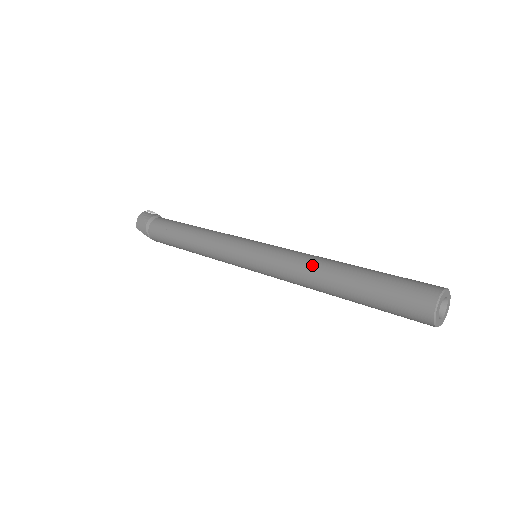
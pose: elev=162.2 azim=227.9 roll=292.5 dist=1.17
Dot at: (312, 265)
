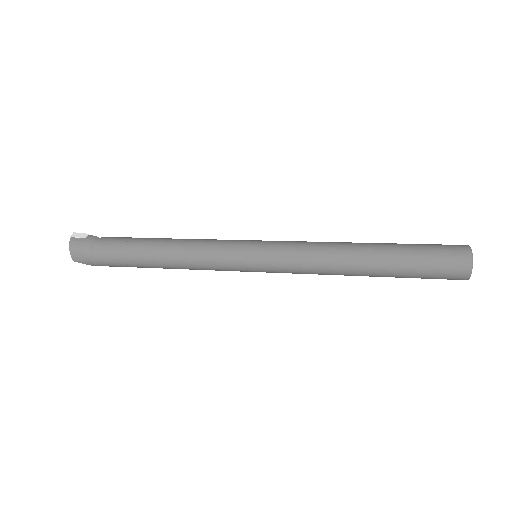
Dot at: (336, 259)
